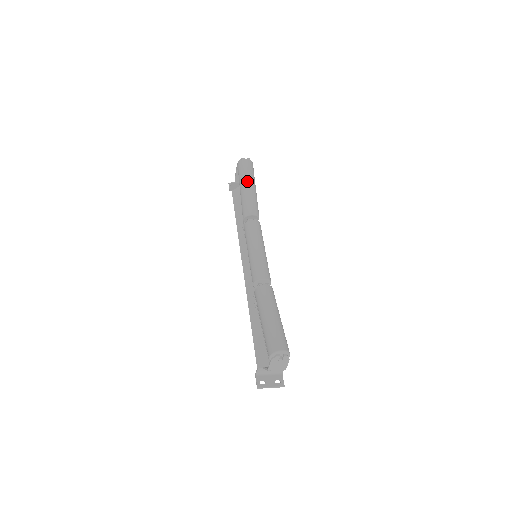
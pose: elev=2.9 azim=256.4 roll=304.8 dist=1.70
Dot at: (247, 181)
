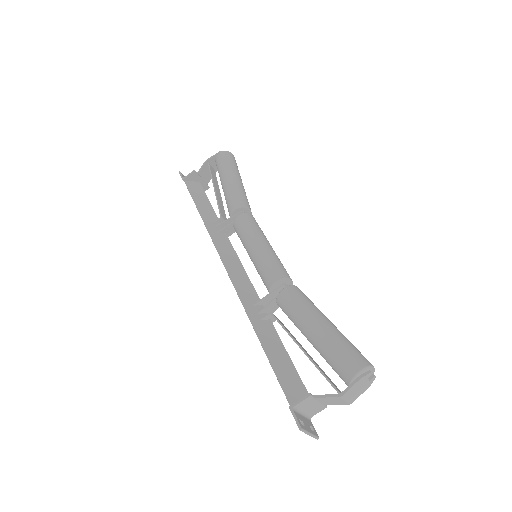
Dot at: (238, 174)
